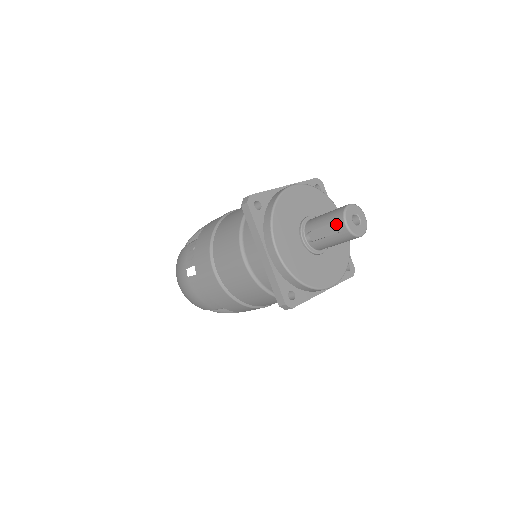
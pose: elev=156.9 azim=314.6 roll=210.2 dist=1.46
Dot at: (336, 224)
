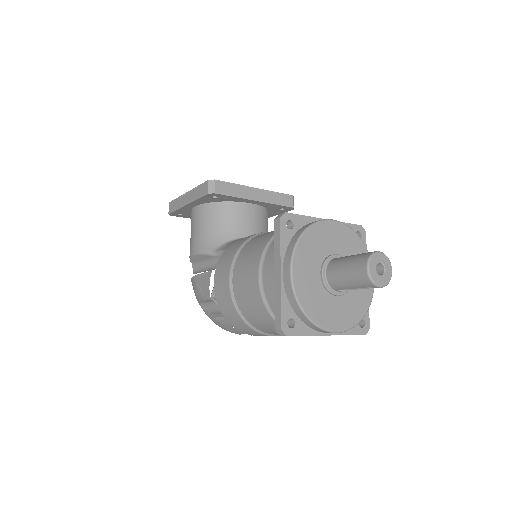
Dot at: occluded
